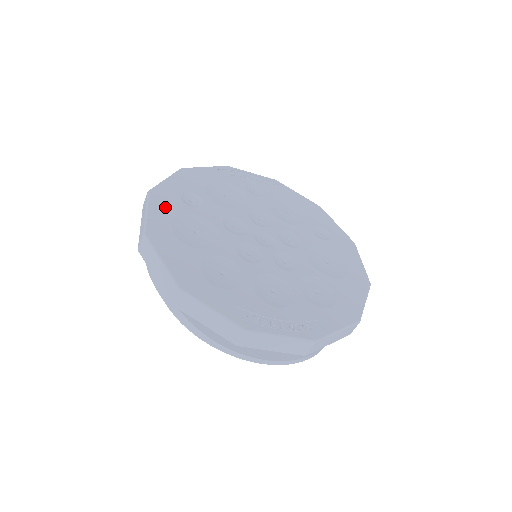
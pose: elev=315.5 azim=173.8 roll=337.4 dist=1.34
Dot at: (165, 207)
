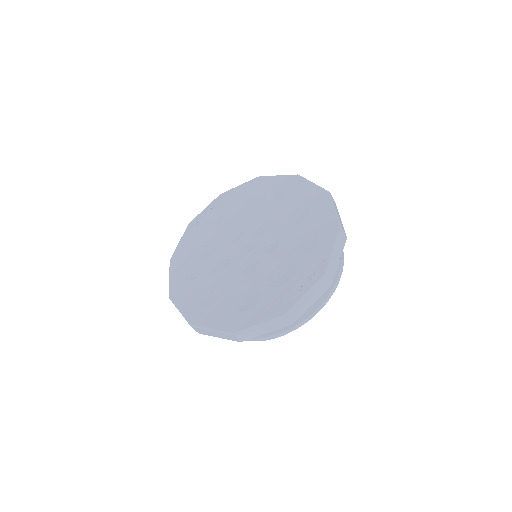
Dot at: (185, 296)
